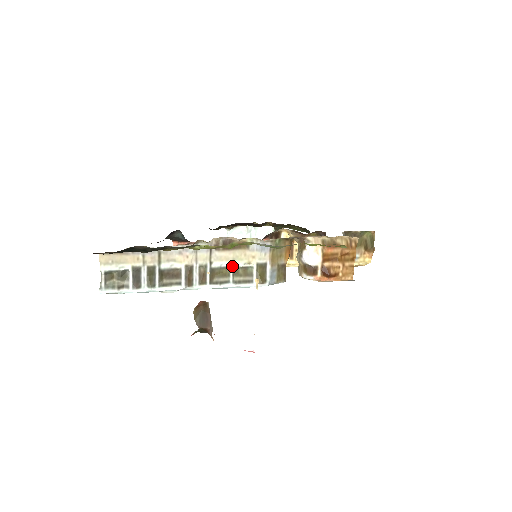
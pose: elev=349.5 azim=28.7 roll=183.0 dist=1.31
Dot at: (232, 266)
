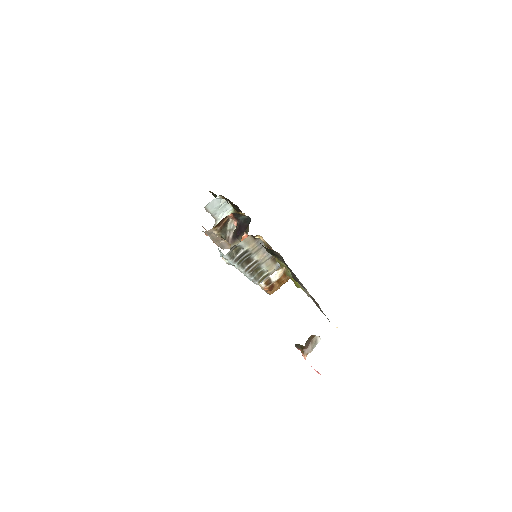
Dot at: (263, 269)
